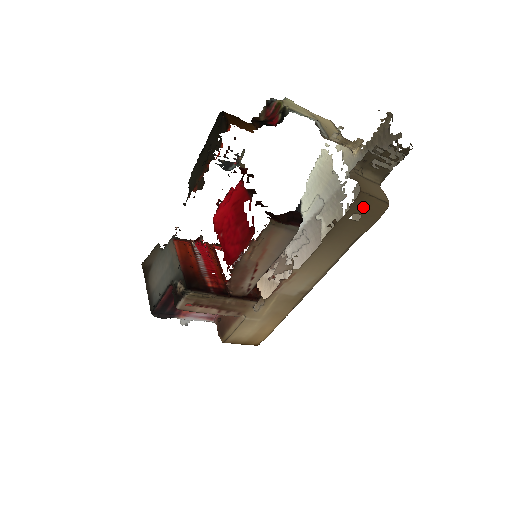
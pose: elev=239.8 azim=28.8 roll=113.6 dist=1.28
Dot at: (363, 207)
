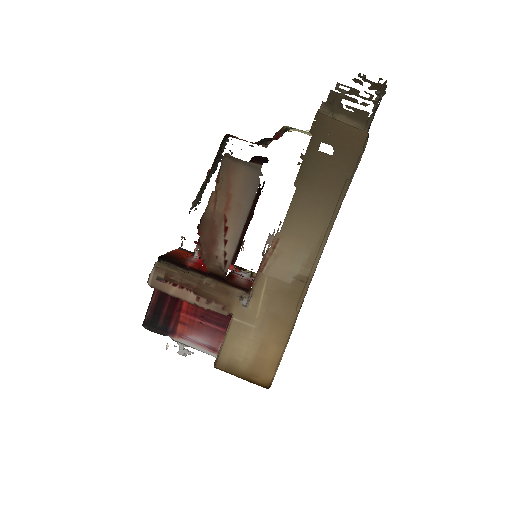
Dot at: (330, 134)
